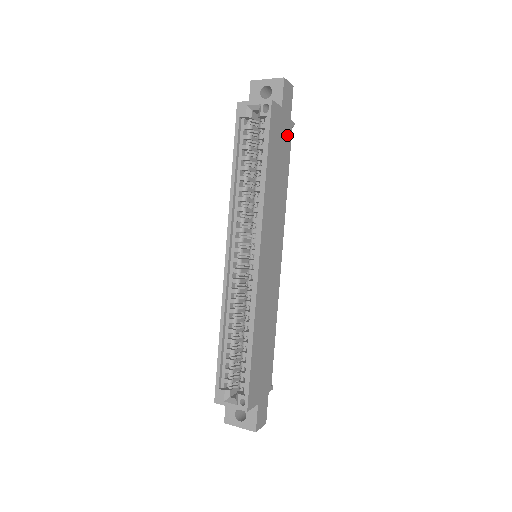
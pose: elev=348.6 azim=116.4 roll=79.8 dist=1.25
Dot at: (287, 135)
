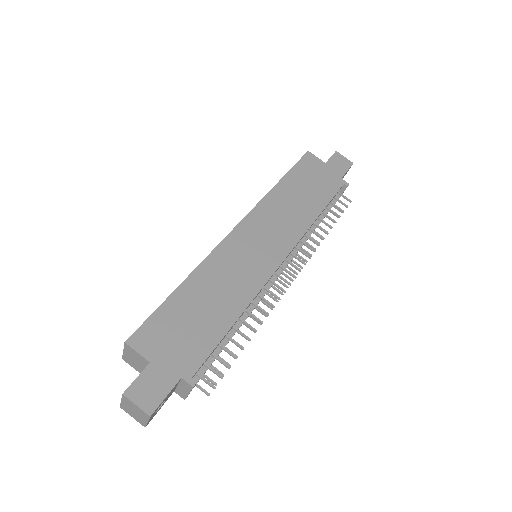
Dot at: (331, 184)
